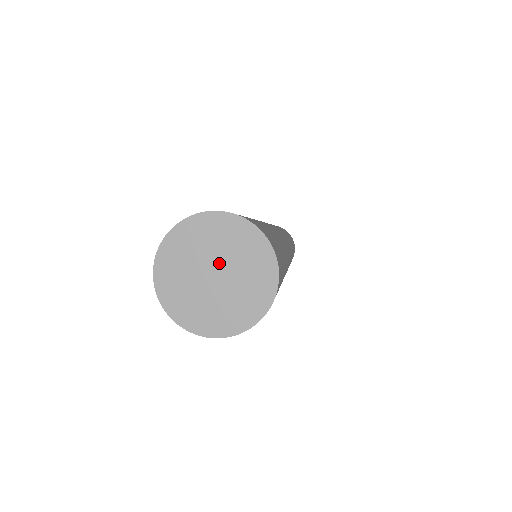
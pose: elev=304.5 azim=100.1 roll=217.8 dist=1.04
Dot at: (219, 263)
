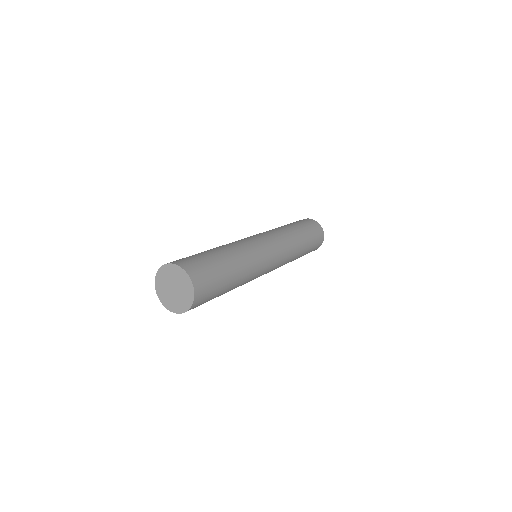
Dot at: (178, 289)
